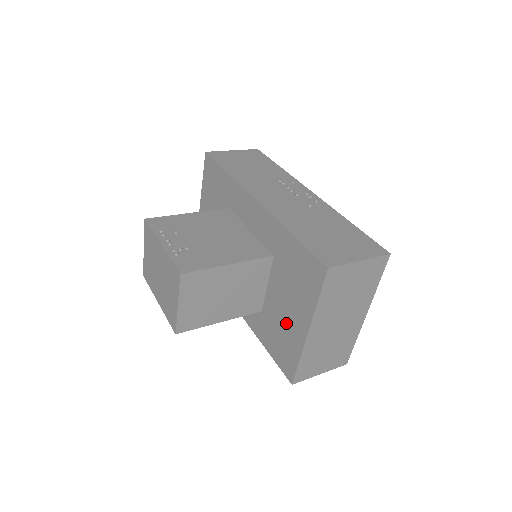
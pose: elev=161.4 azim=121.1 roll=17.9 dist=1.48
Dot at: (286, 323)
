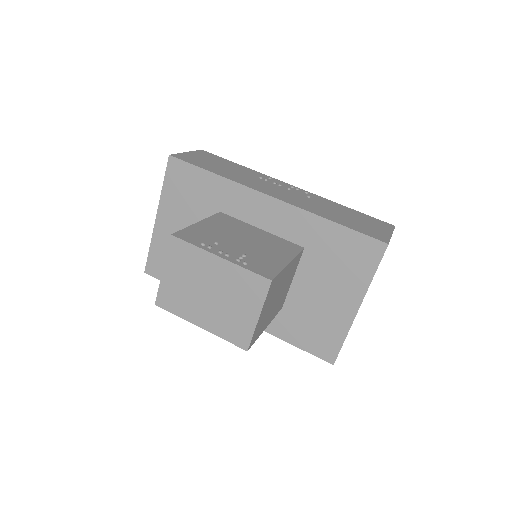
Dot at: (325, 309)
